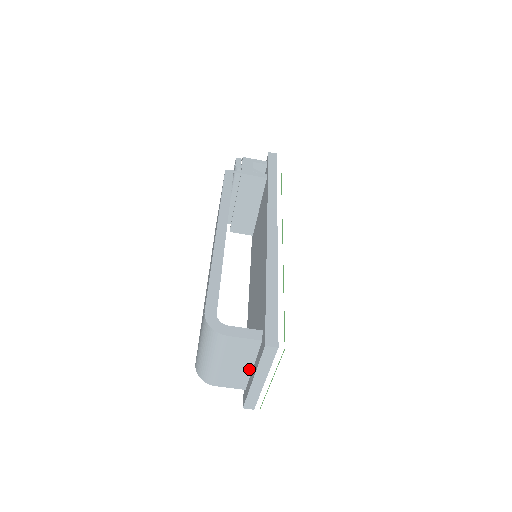
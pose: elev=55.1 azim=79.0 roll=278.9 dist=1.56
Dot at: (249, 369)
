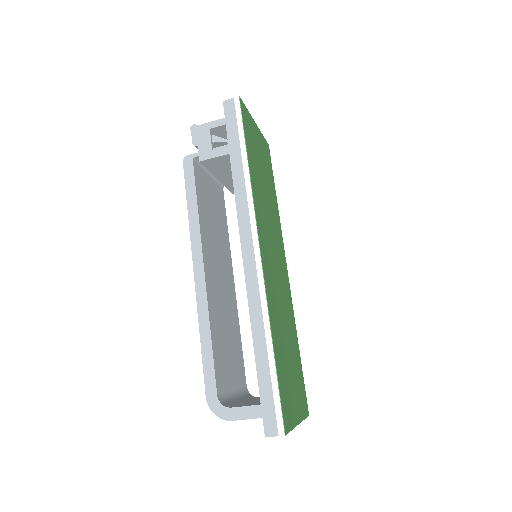
Dot at: occluded
